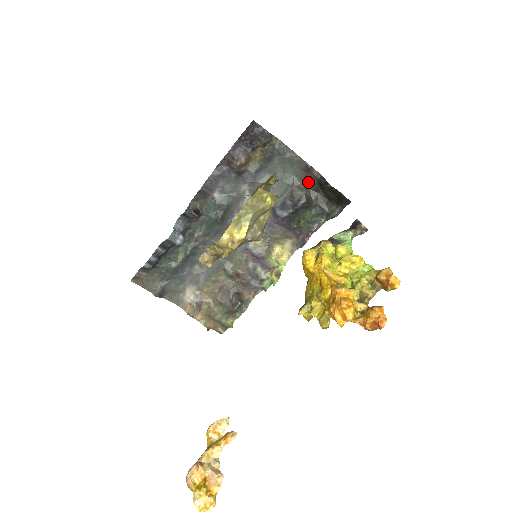
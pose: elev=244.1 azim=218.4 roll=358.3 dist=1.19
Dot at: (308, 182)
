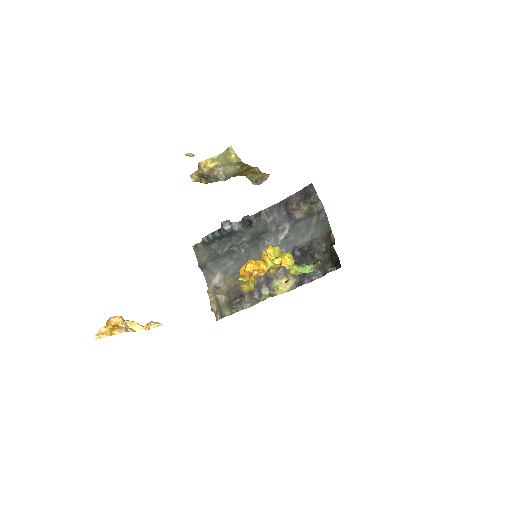
Dot at: (325, 242)
